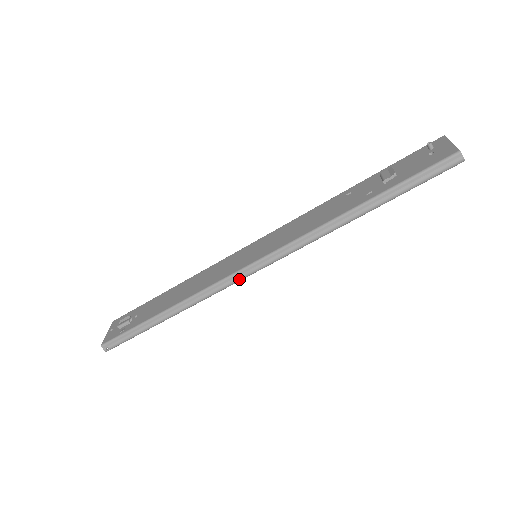
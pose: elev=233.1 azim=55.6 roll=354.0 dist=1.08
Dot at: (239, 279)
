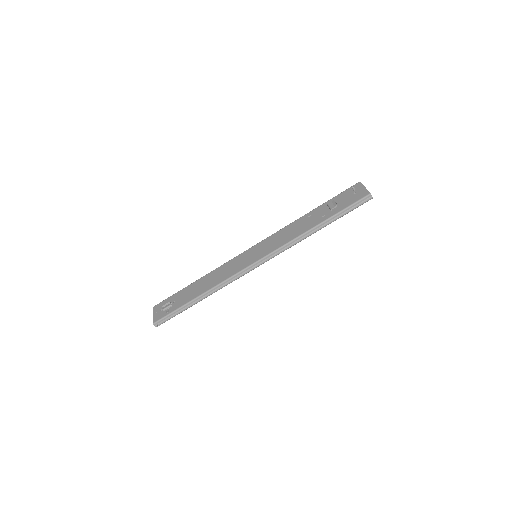
Dot at: (249, 271)
